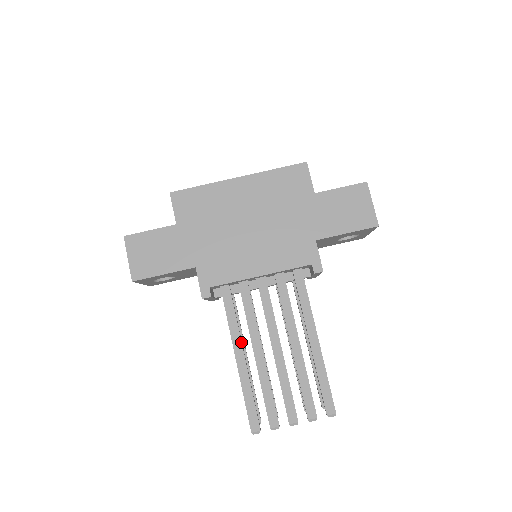
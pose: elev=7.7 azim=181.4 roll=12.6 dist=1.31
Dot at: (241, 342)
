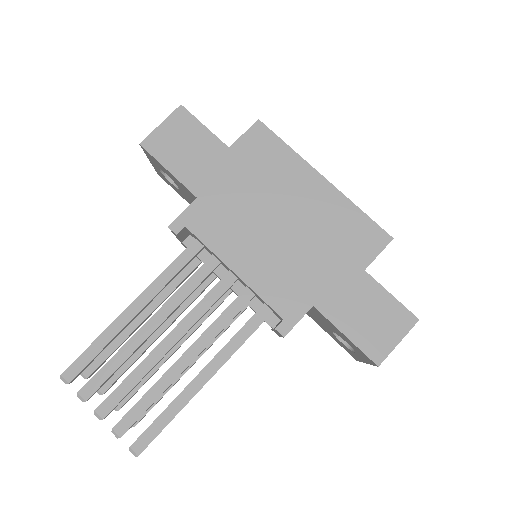
Dot at: (151, 299)
